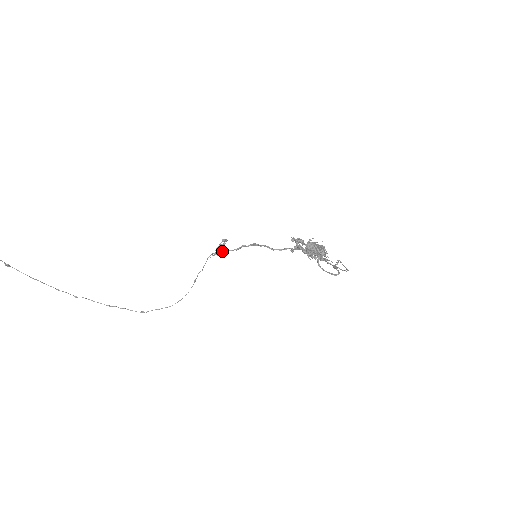
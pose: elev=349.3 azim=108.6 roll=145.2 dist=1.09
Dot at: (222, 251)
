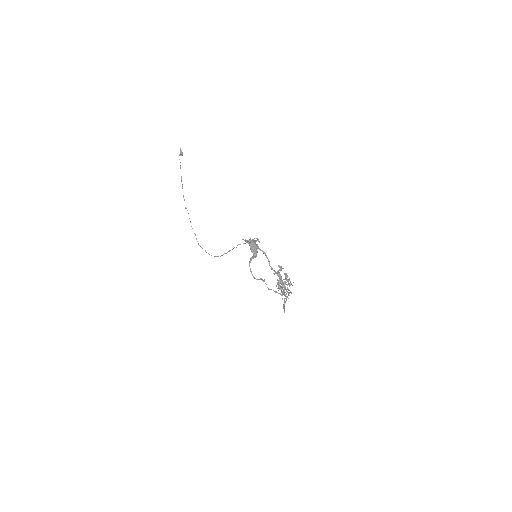
Dot at: (249, 241)
